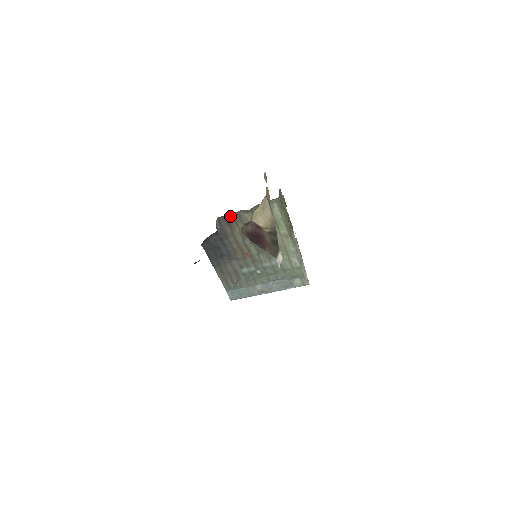
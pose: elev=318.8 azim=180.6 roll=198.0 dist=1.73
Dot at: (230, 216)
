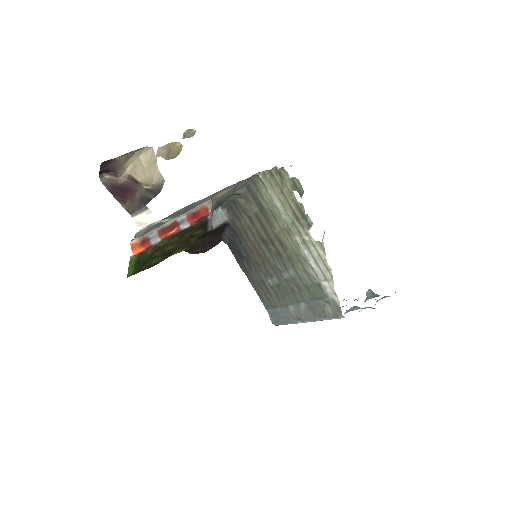
Dot at: (233, 204)
